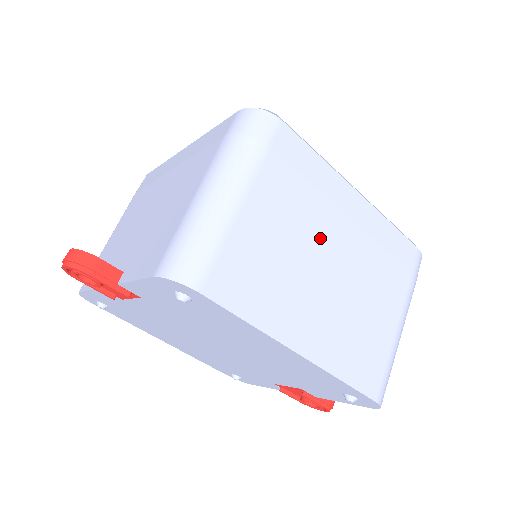
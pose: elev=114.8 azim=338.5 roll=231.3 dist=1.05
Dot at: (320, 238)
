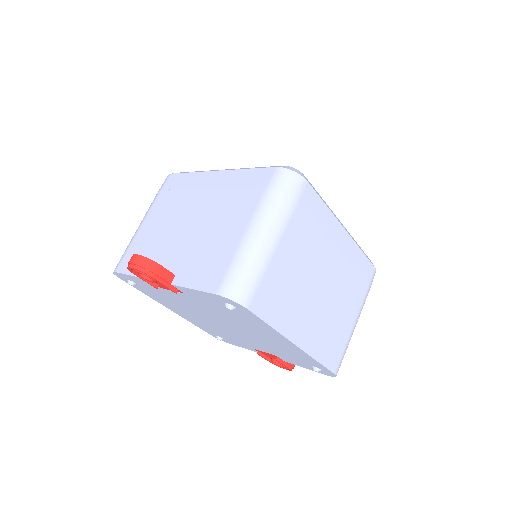
Dot at: (319, 266)
